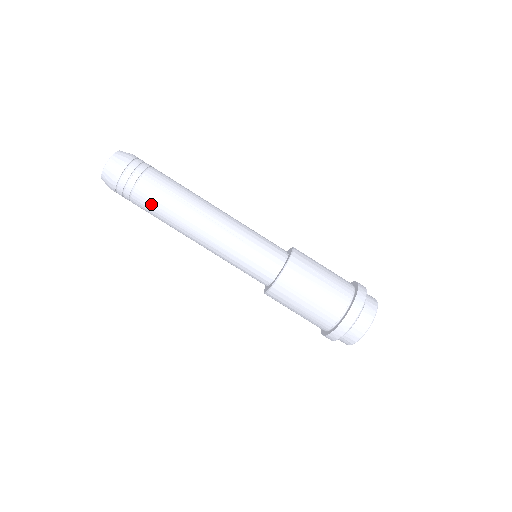
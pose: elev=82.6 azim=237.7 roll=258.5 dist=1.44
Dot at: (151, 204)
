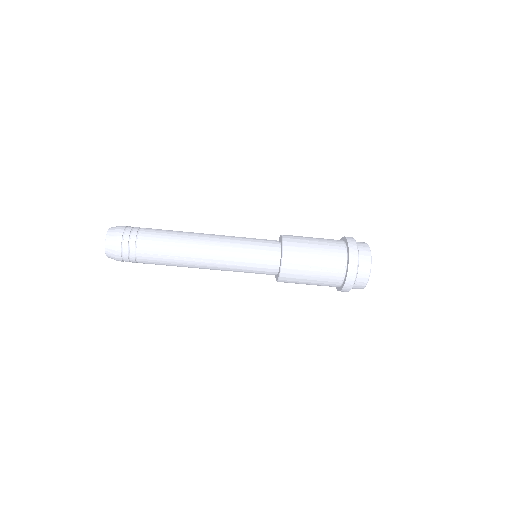
Dot at: (156, 264)
